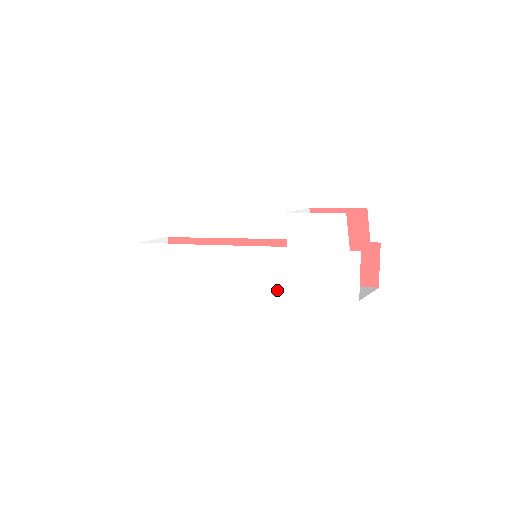
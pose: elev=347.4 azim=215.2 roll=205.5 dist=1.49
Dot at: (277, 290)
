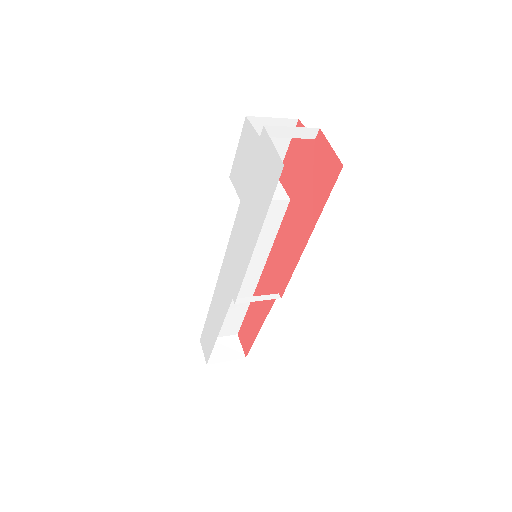
Dot at: (252, 250)
